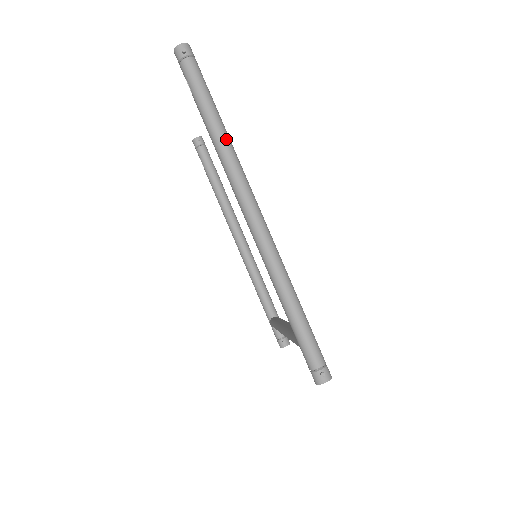
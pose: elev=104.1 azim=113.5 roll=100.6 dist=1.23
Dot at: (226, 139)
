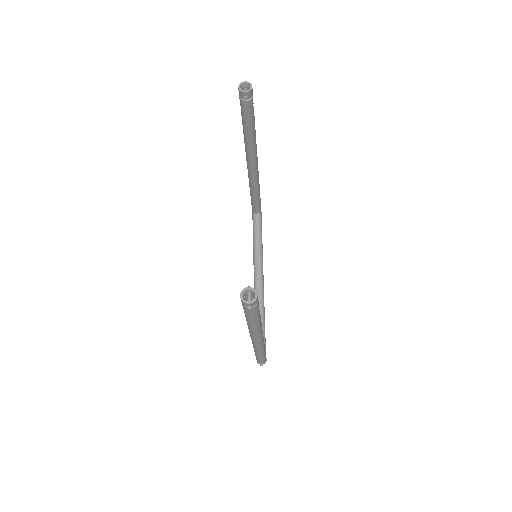
Dot at: (258, 328)
